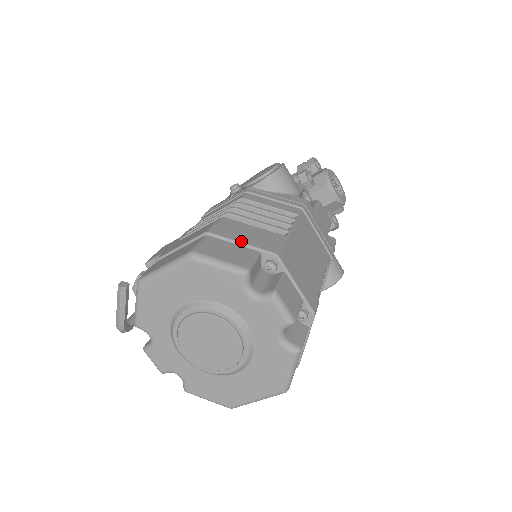
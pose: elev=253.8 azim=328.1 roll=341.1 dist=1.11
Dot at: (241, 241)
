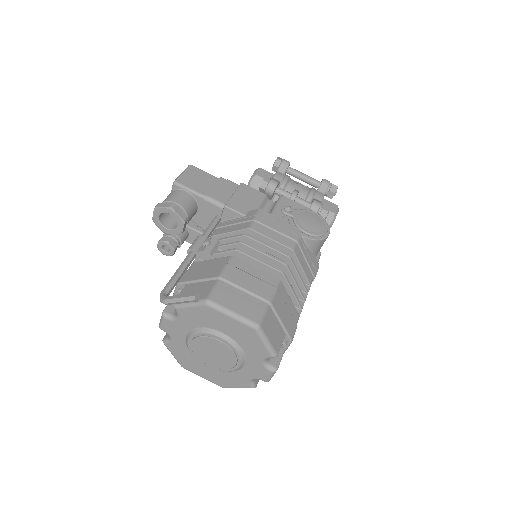
Dot at: (282, 321)
